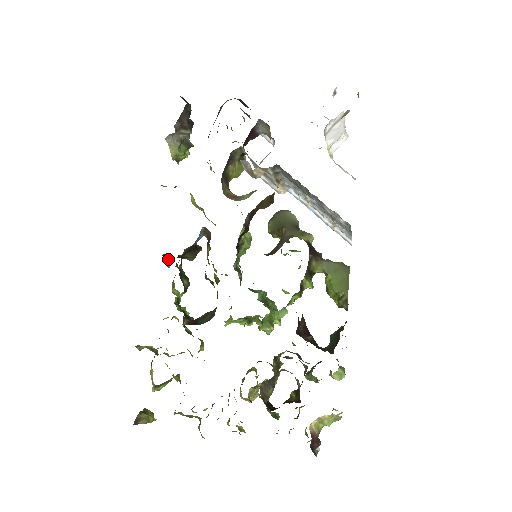
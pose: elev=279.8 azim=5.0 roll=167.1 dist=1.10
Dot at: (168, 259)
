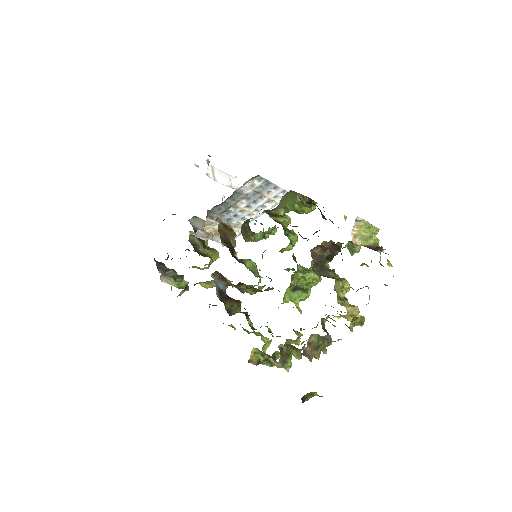
Dot at: occluded
